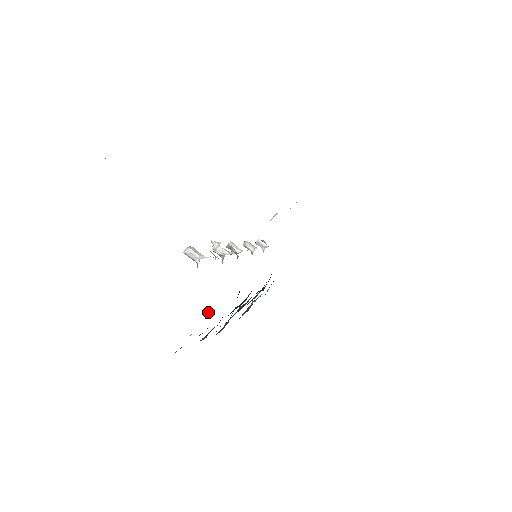
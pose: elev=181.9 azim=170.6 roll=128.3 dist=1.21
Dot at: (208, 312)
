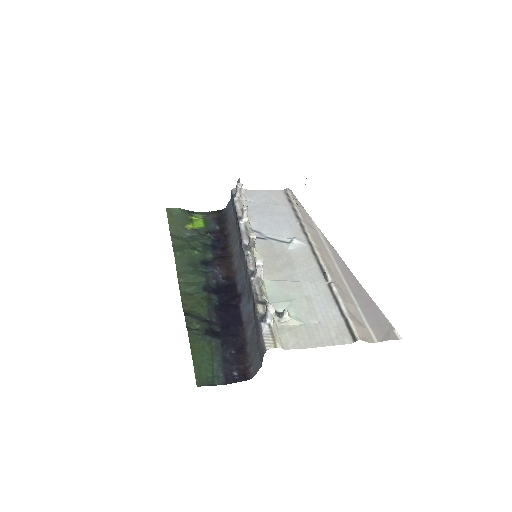
Dot at: (242, 366)
